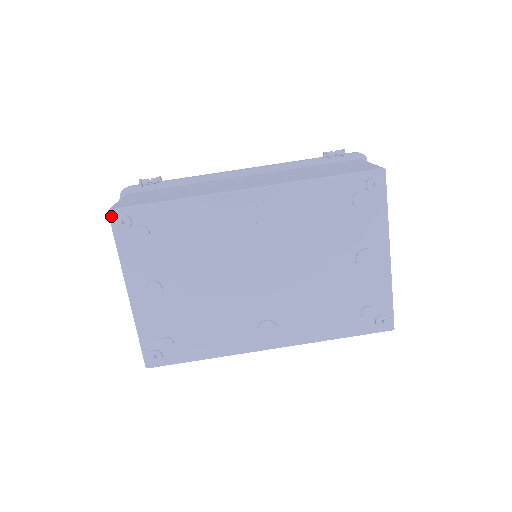
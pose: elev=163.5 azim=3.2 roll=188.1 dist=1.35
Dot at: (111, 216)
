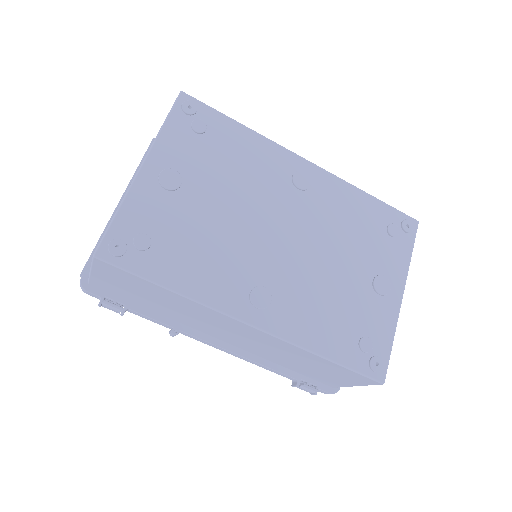
Dot at: (181, 96)
